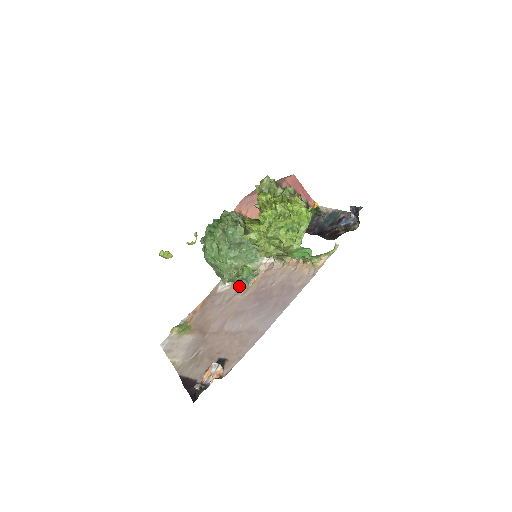
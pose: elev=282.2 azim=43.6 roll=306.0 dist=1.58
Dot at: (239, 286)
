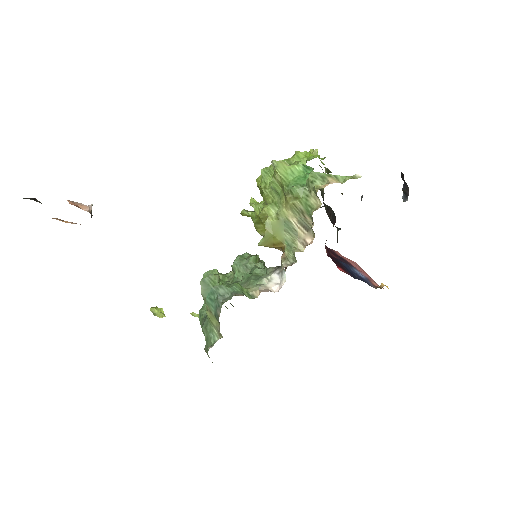
Dot at: (219, 315)
